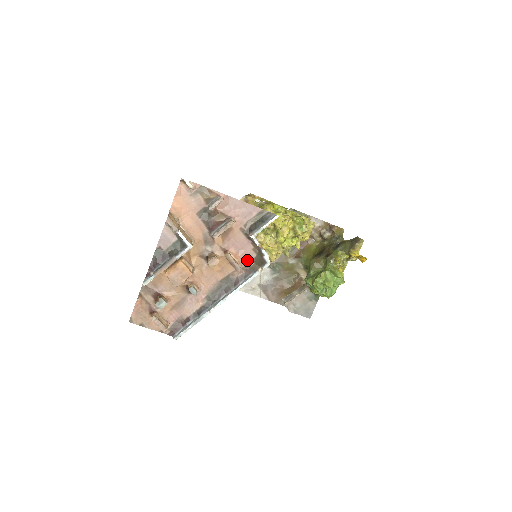
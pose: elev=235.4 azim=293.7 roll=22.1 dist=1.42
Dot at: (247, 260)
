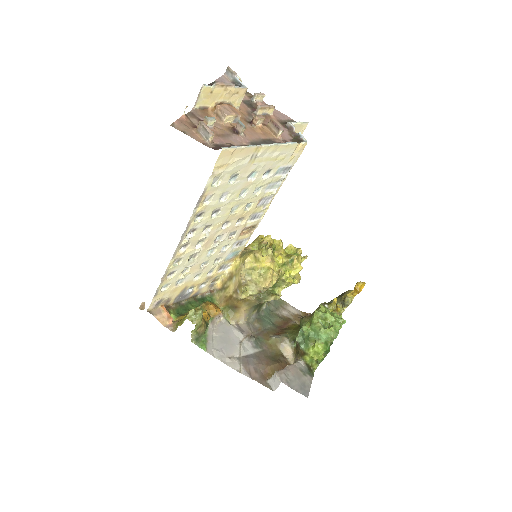
Dot at: (285, 138)
